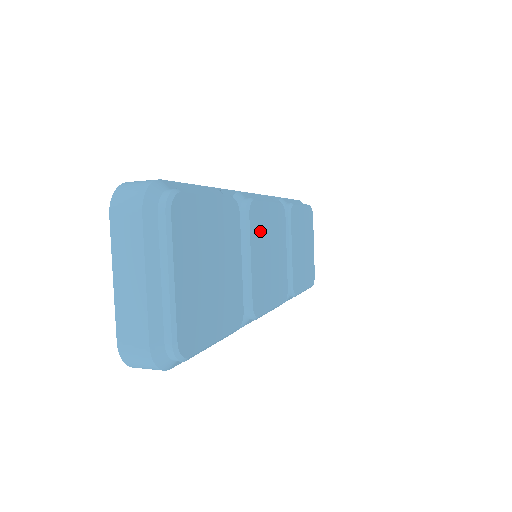
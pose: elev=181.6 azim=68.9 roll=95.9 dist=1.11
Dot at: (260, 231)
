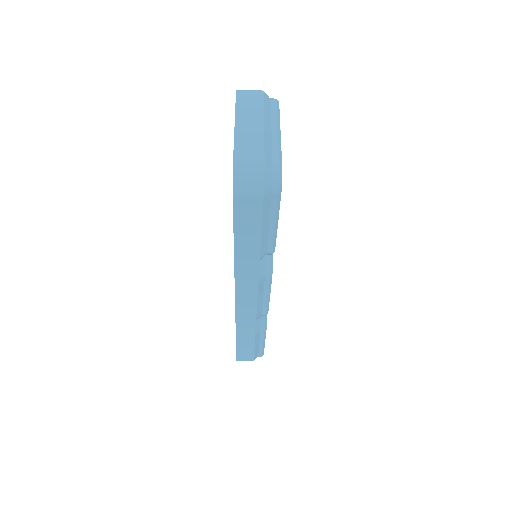
Dot at: occluded
